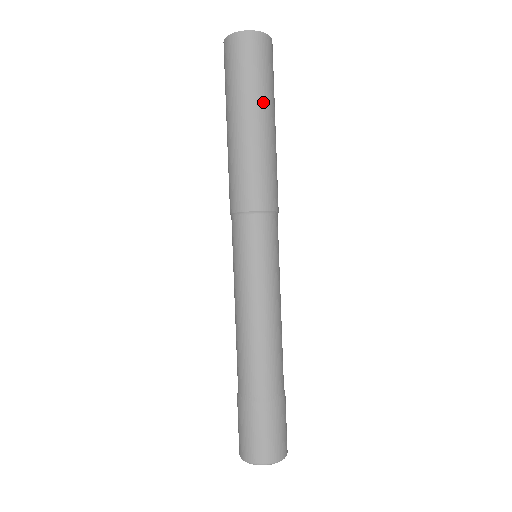
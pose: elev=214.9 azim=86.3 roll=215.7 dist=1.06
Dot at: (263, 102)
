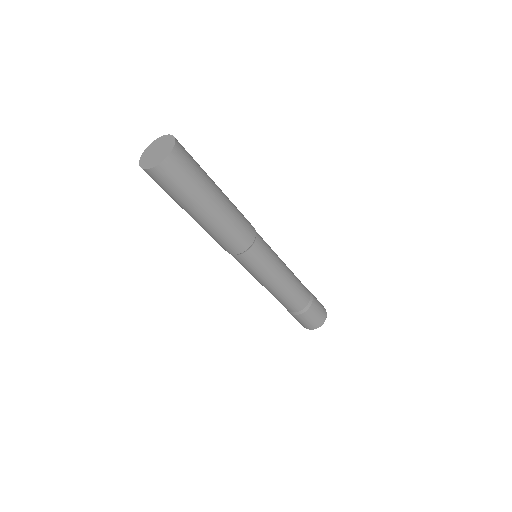
Dot at: (194, 205)
